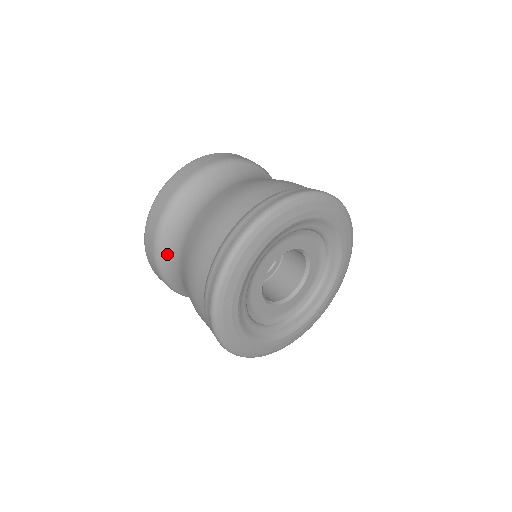
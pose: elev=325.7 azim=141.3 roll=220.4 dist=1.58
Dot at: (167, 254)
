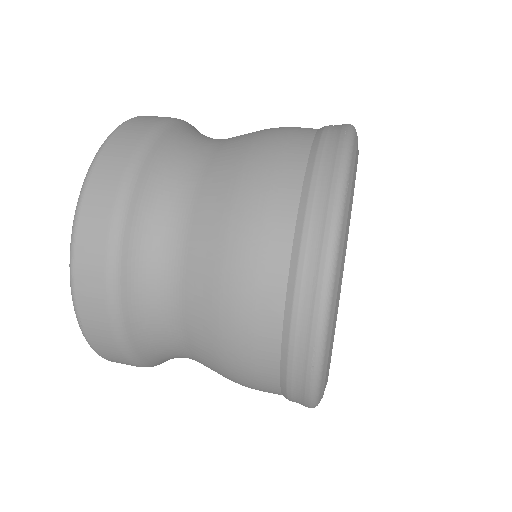
Dot at: (142, 241)
